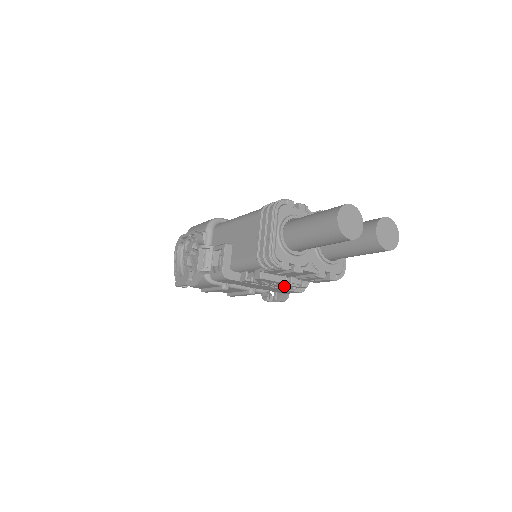
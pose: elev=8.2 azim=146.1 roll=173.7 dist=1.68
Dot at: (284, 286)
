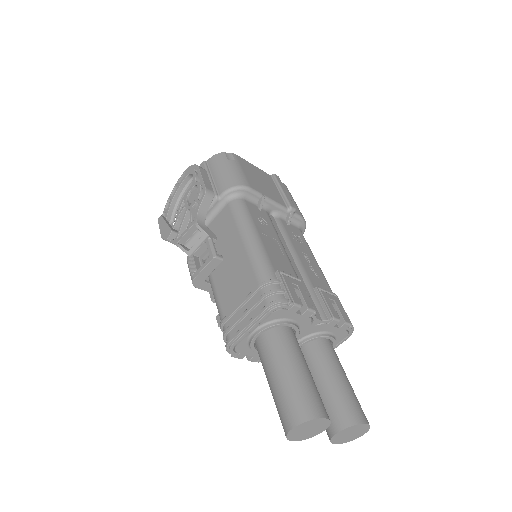
Dot at: occluded
